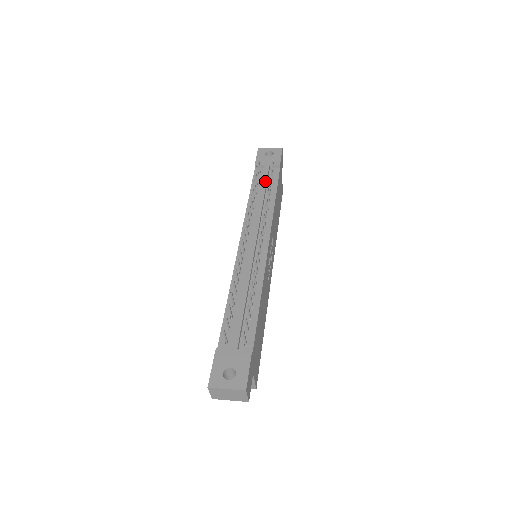
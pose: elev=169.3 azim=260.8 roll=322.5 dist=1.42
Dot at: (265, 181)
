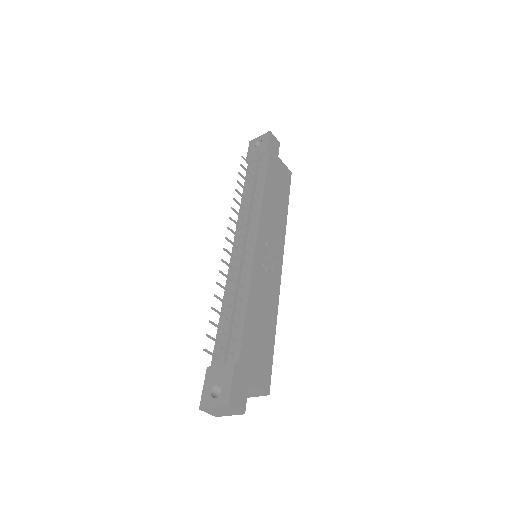
Dot at: (253, 175)
